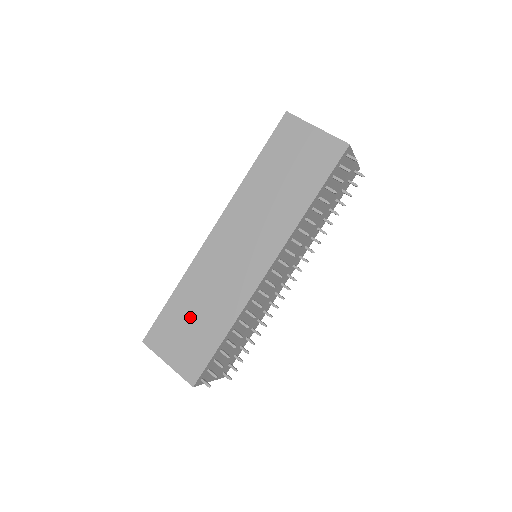
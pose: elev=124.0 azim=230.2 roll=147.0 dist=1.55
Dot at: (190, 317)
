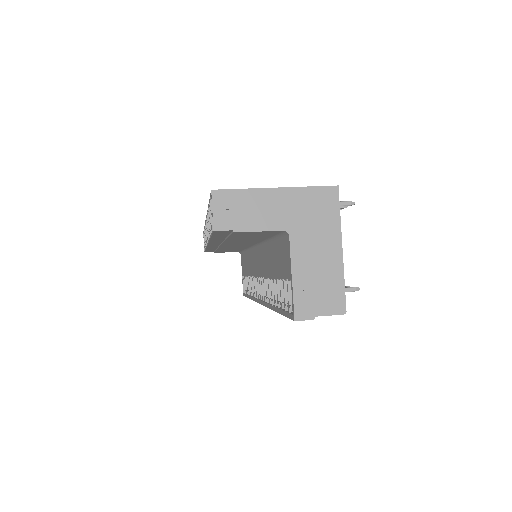
Dot at: occluded
